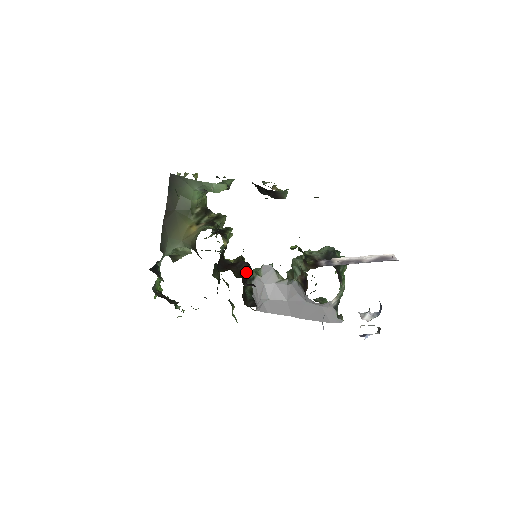
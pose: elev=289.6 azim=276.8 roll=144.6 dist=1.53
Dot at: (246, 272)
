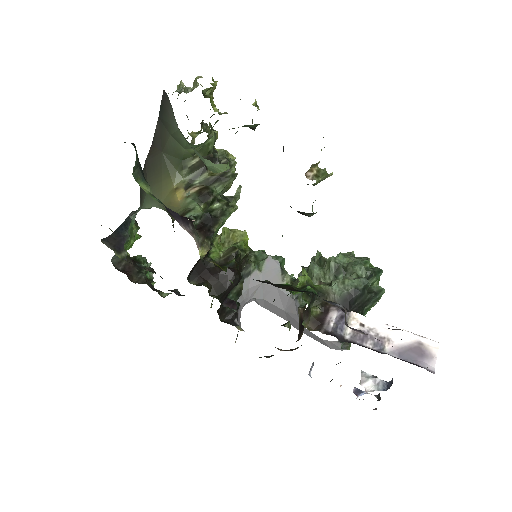
Dot at: (229, 287)
